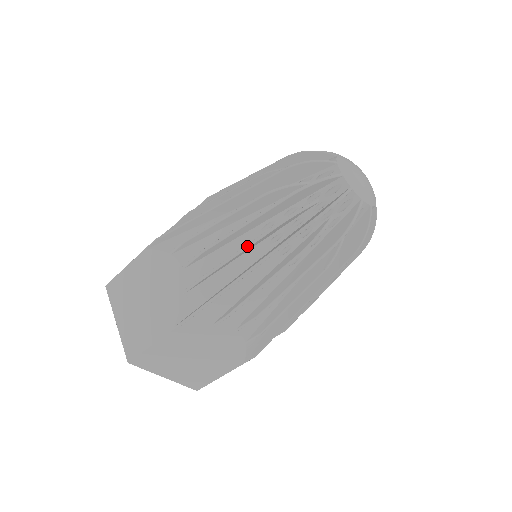
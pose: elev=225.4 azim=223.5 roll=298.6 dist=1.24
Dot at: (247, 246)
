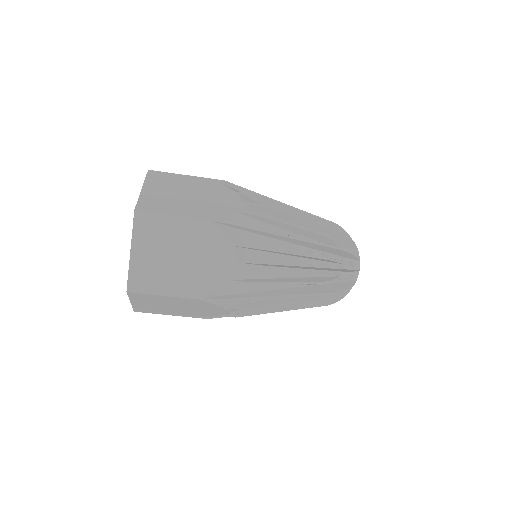
Dot at: (298, 226)
